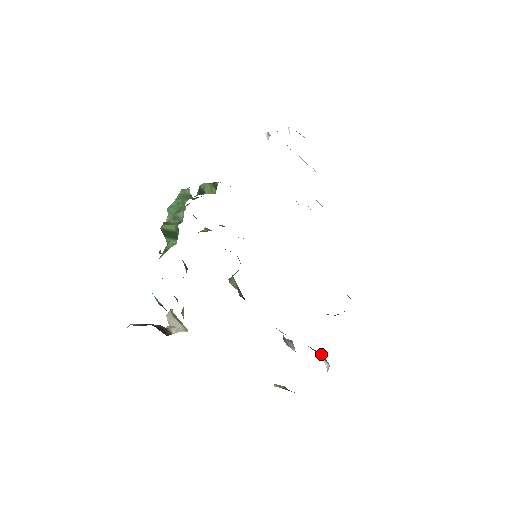
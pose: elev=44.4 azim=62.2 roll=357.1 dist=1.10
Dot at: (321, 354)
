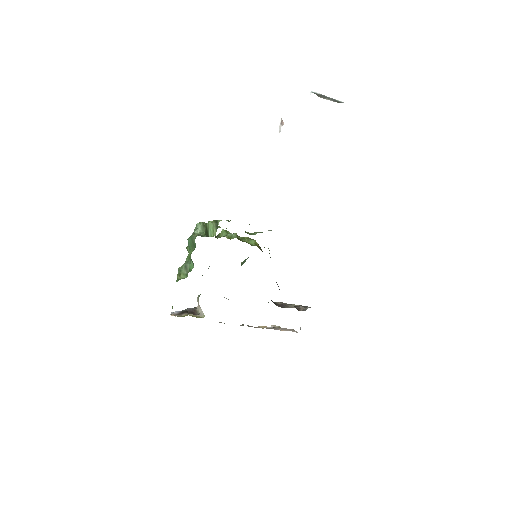
Dot at: occluded
